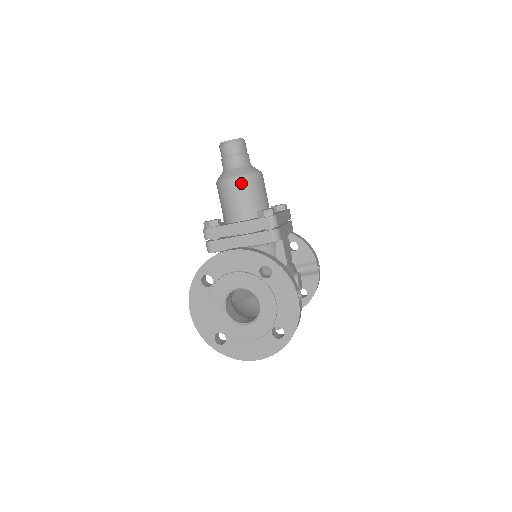
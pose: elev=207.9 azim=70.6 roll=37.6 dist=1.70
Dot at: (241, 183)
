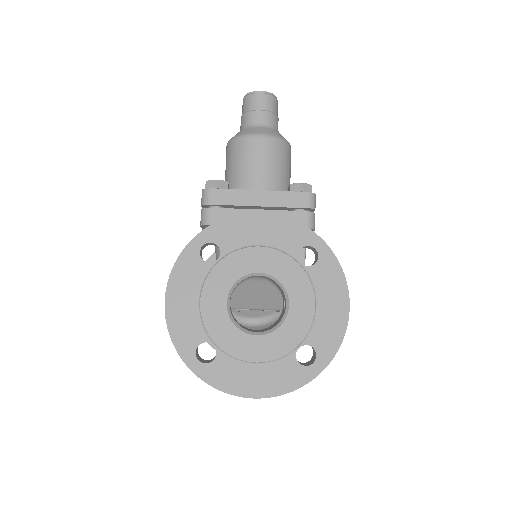
Dot at: (271, 145)
